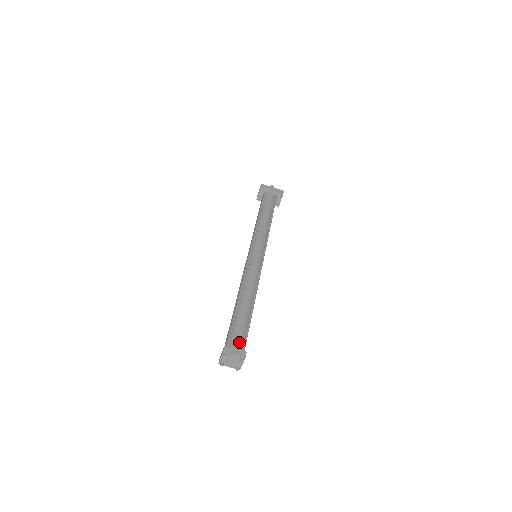
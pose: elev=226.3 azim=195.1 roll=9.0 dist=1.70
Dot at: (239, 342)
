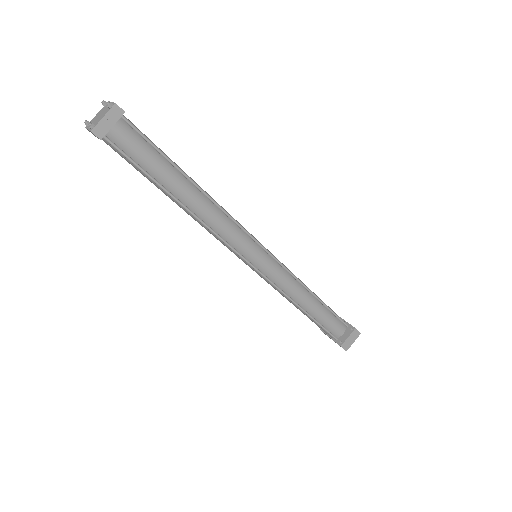
Dot at: (132, 123)
